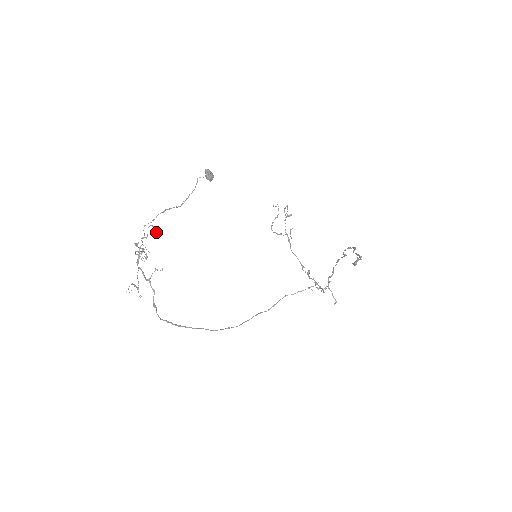
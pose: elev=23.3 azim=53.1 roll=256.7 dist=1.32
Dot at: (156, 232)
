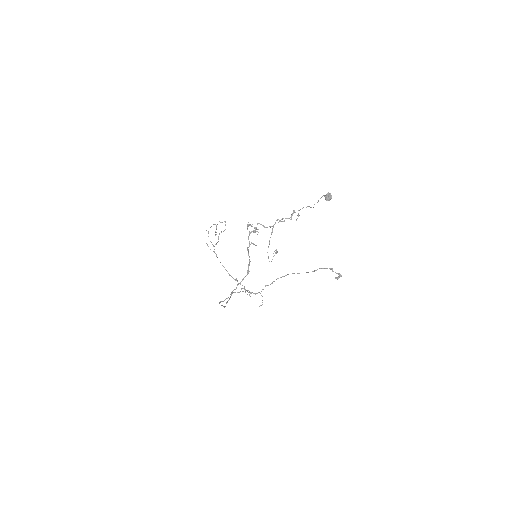
Dot at: (297, 218)
